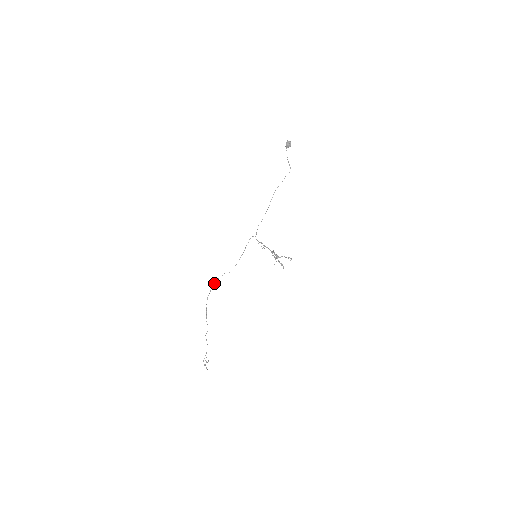
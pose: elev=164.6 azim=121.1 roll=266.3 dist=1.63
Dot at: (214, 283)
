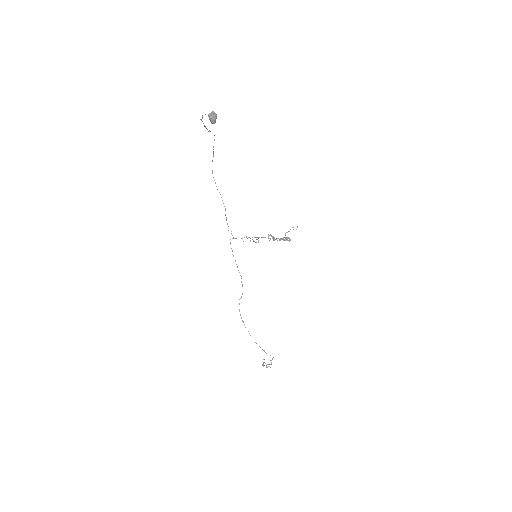
Dot at: (242, 320)
